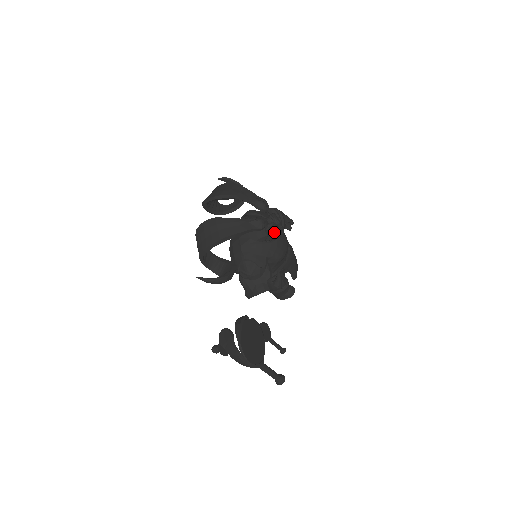
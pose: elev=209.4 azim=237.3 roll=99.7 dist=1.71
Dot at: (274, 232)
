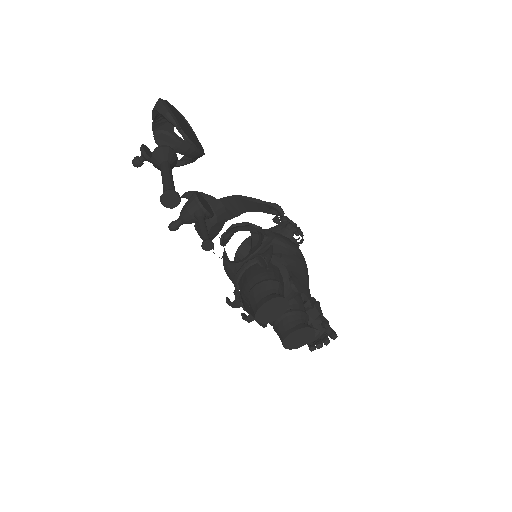
Dot at: (286, 217)
